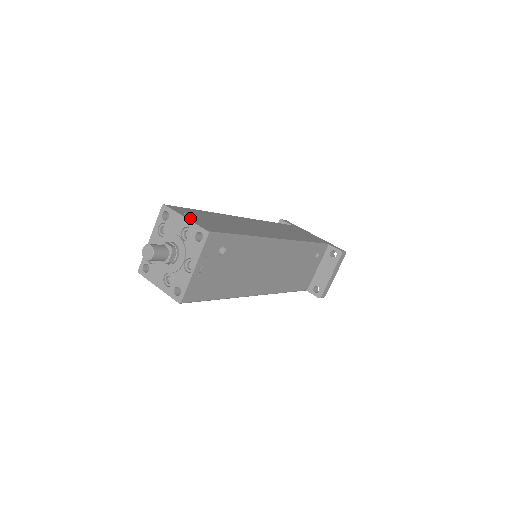
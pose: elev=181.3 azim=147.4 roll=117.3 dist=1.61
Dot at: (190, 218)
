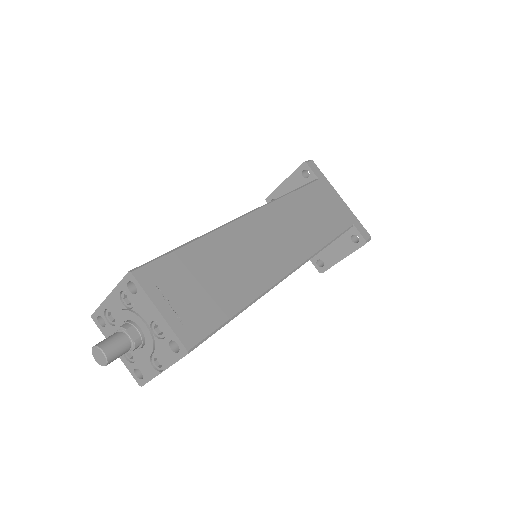
Dot at: (167, 309)
